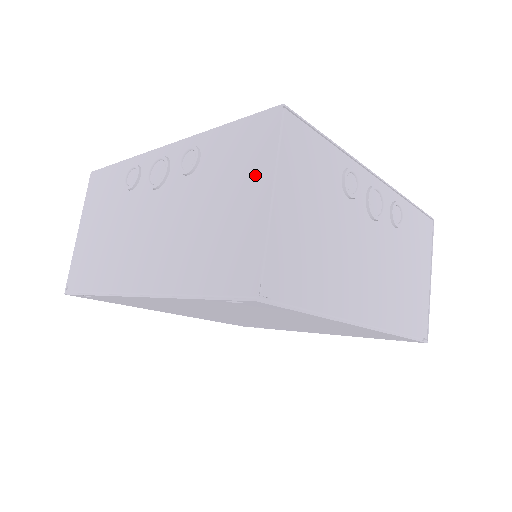
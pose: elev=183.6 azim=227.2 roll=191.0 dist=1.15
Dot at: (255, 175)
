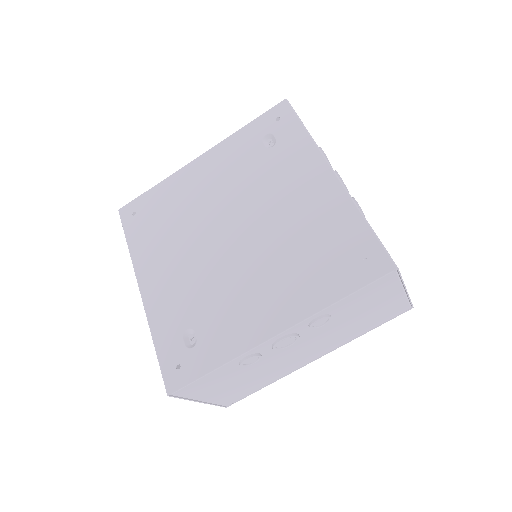
Dot at: occluded
